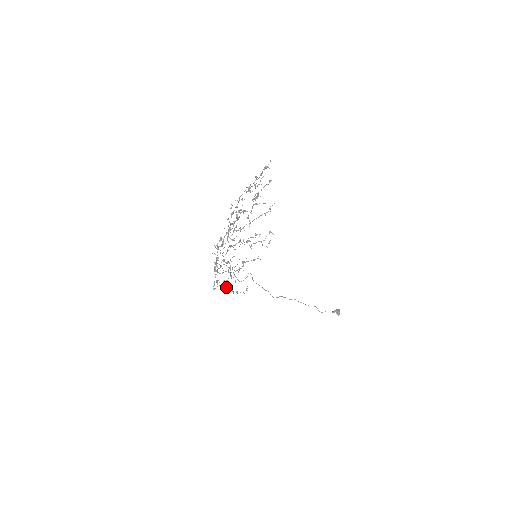
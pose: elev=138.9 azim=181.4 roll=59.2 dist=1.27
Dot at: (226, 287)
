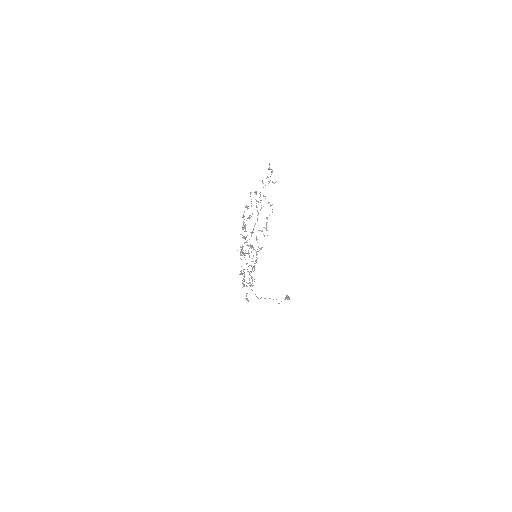
Dot at: occluded
